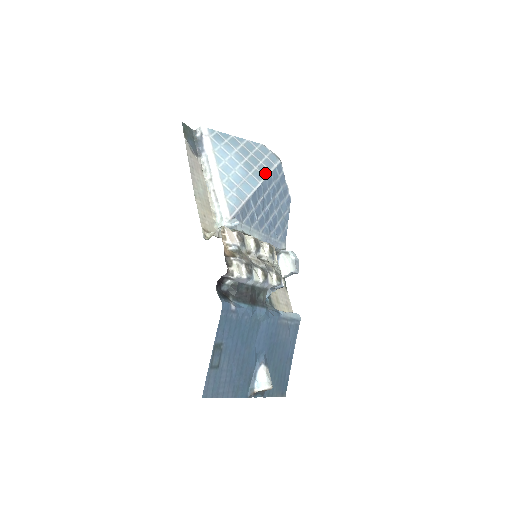
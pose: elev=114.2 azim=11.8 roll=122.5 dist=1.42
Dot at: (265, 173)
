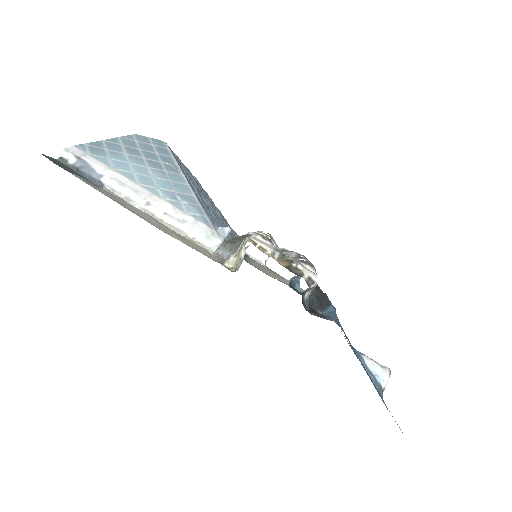
Dot at: (173, 163)
